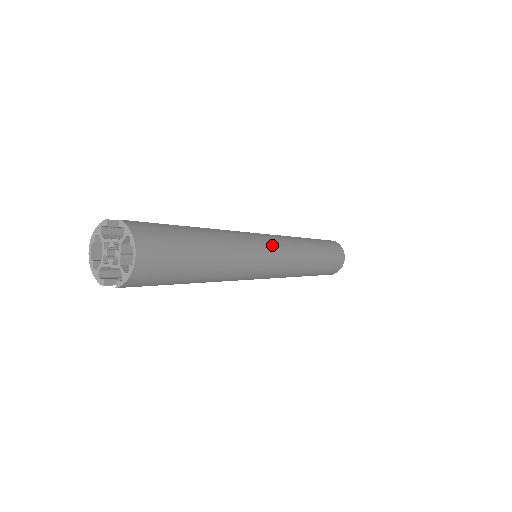
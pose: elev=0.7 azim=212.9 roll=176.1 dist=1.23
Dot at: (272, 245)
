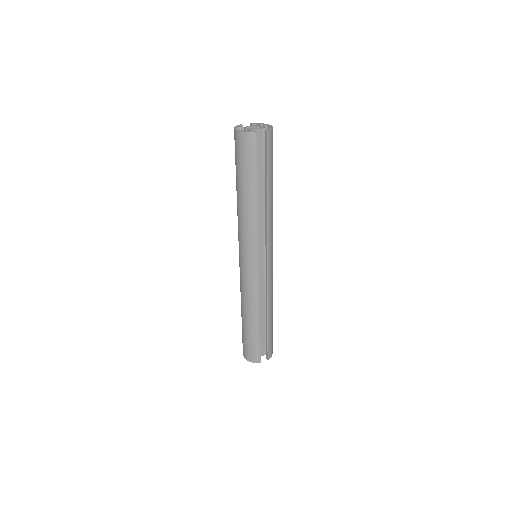
Dot at: occluded
